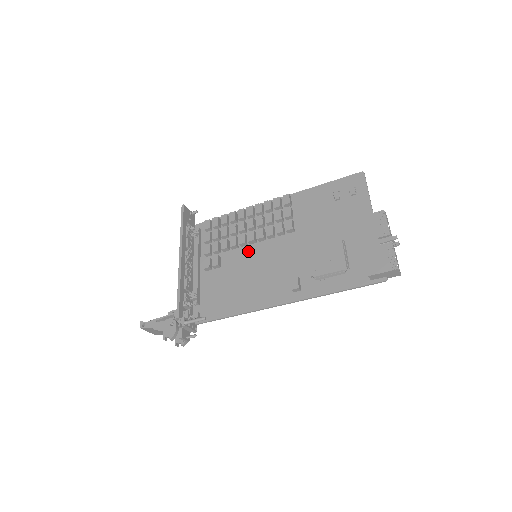
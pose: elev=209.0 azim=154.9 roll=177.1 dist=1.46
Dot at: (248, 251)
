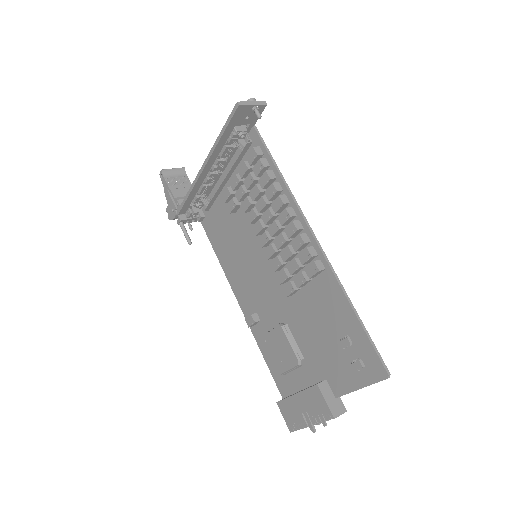
Dot at: occluded
